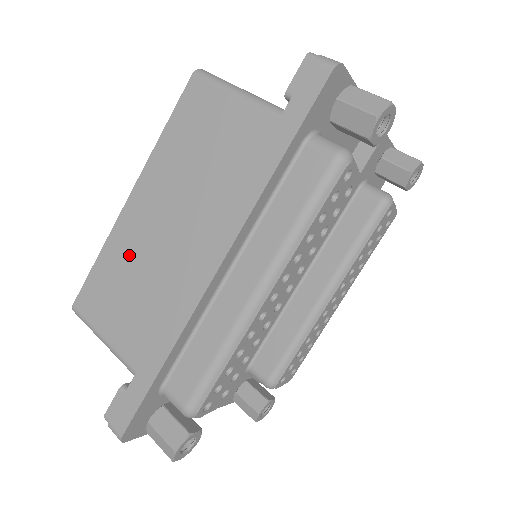
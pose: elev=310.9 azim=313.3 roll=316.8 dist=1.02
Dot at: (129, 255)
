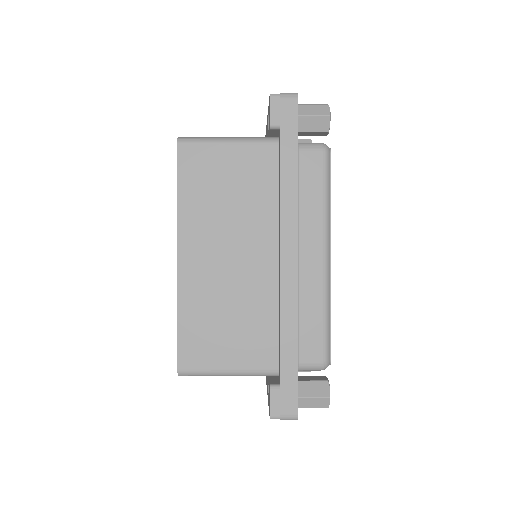
Dot at: (208, 298)
